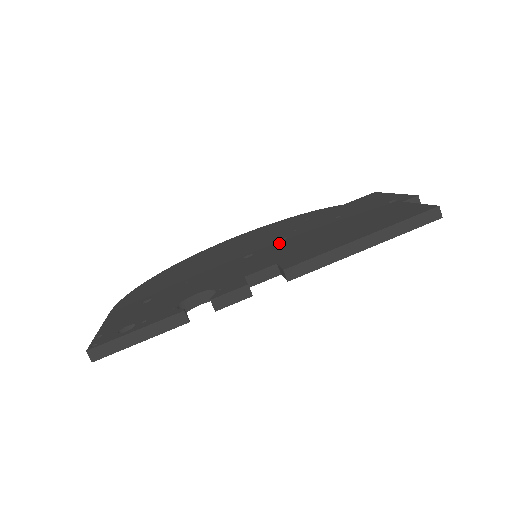
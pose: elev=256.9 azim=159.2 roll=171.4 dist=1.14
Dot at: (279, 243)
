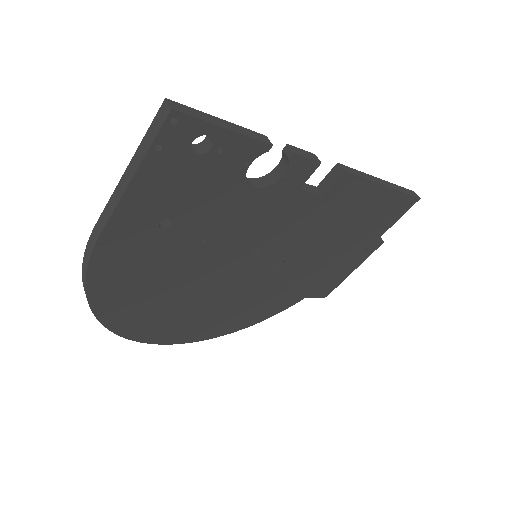
Dot at: occluded
